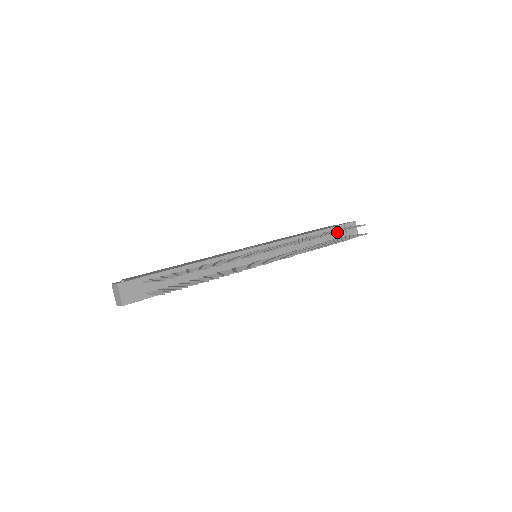
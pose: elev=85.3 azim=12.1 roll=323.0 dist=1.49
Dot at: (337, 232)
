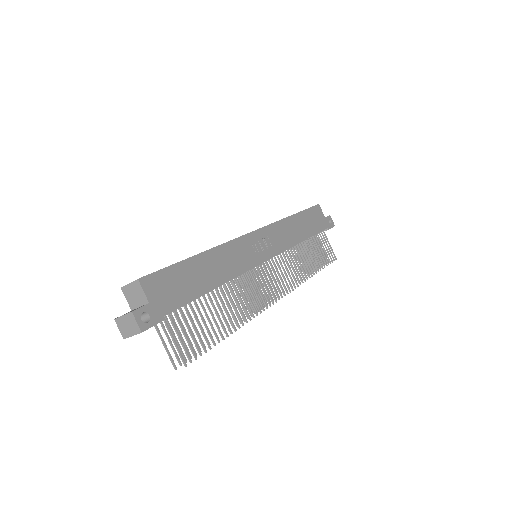
Dot at: occluded
